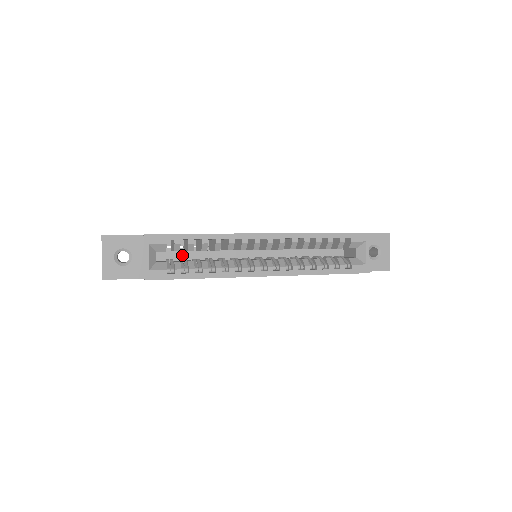
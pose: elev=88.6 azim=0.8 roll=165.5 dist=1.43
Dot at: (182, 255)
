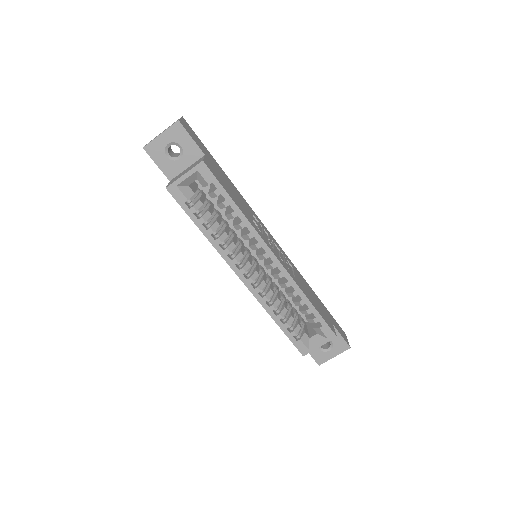
Dot at: occluded
